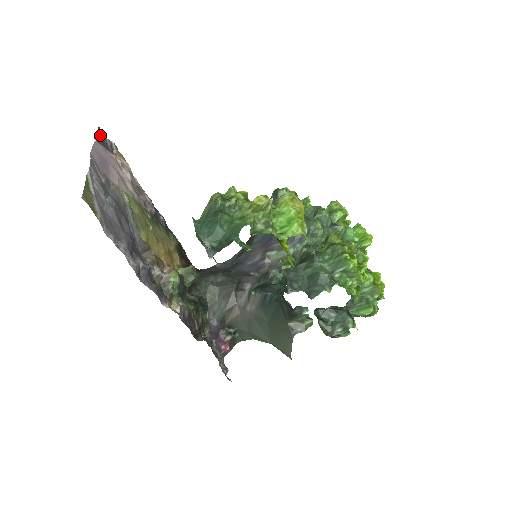
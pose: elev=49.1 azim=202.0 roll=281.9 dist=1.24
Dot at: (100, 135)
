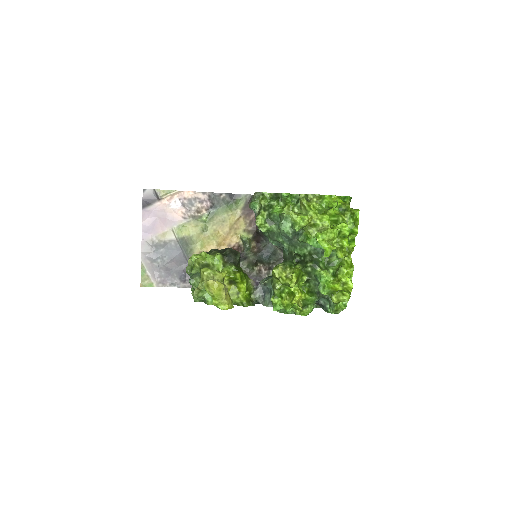
Dot at: (146, 198)
